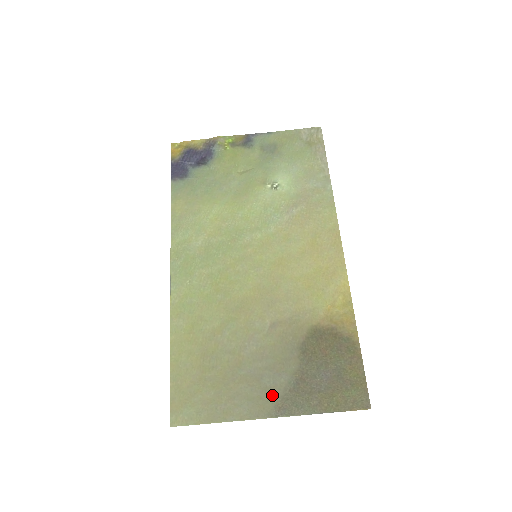
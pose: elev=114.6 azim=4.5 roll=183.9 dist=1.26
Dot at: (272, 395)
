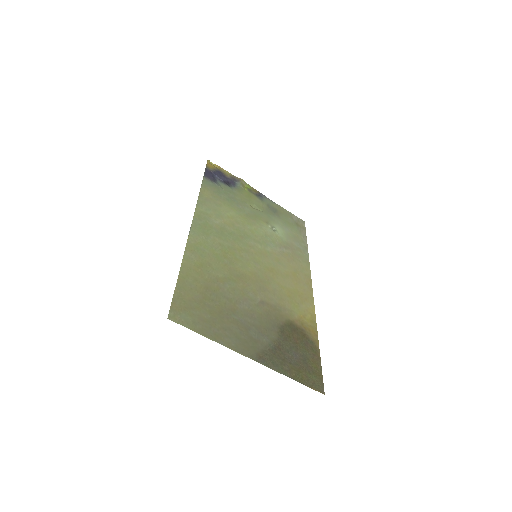
Dot at: (256, 345)
